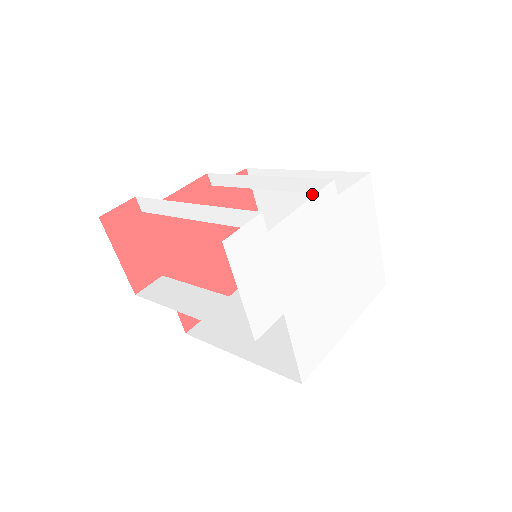
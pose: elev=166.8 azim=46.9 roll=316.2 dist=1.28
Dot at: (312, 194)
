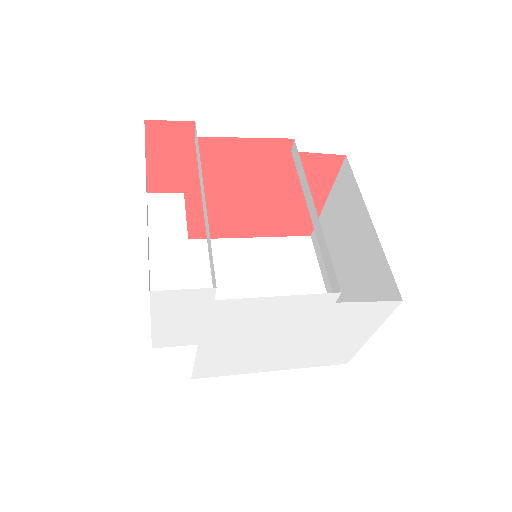
Dot at: (362, 245)
